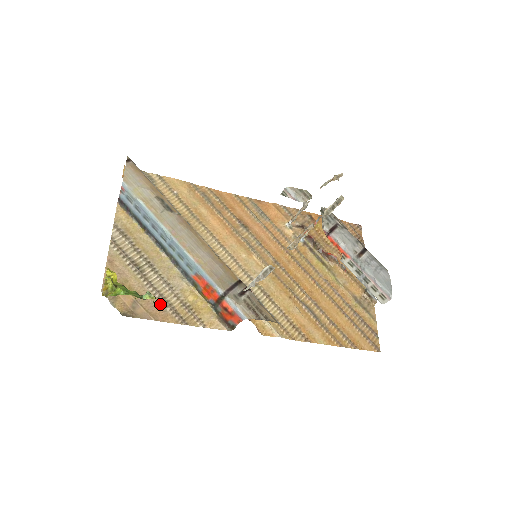
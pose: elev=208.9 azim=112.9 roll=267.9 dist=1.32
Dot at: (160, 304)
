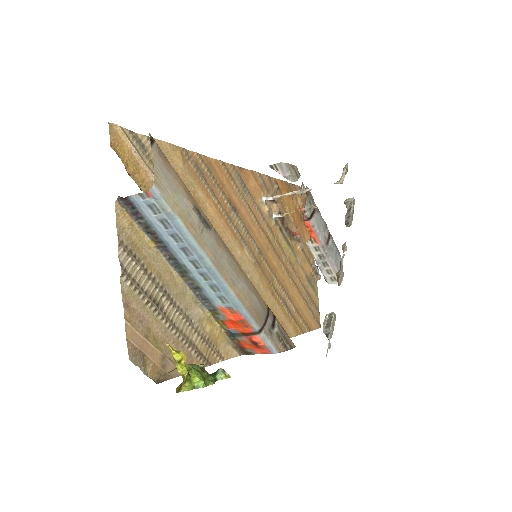
Dot at: (185, 349)
